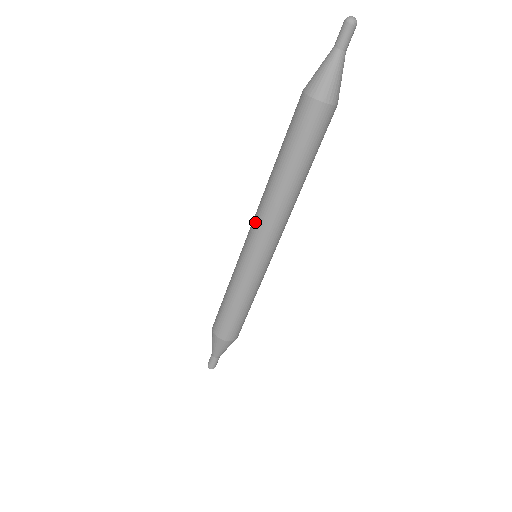
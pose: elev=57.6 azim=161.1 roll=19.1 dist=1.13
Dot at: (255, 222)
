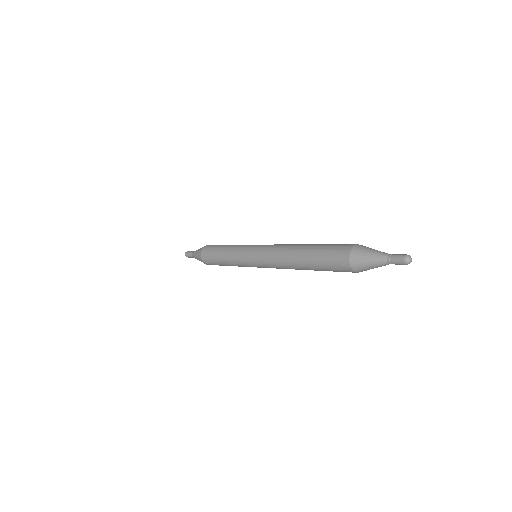
Dot at: (268, 254)
